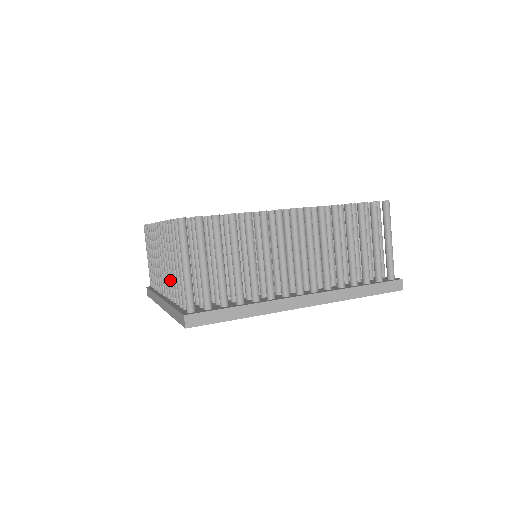
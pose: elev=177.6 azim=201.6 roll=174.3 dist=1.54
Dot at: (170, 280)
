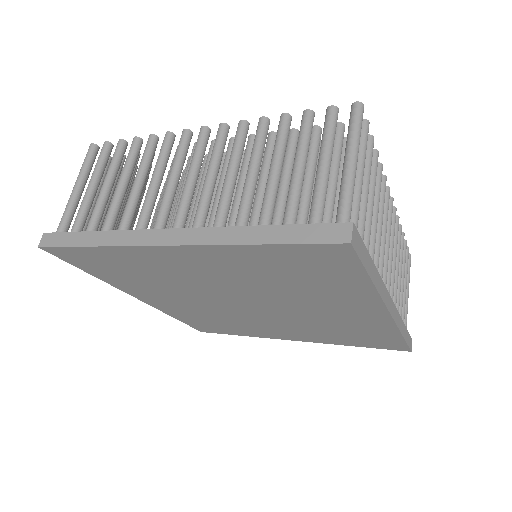
Dot at: (228, 199)
